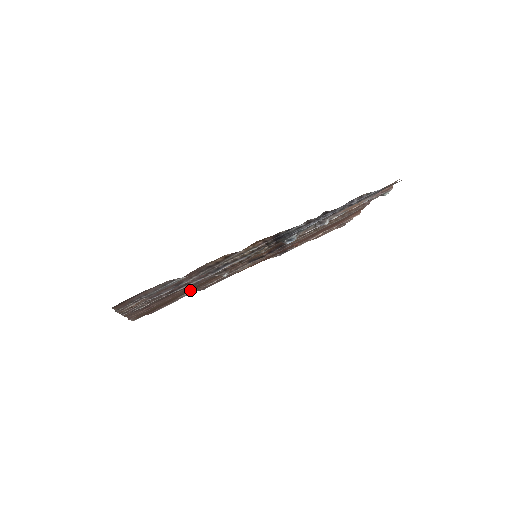
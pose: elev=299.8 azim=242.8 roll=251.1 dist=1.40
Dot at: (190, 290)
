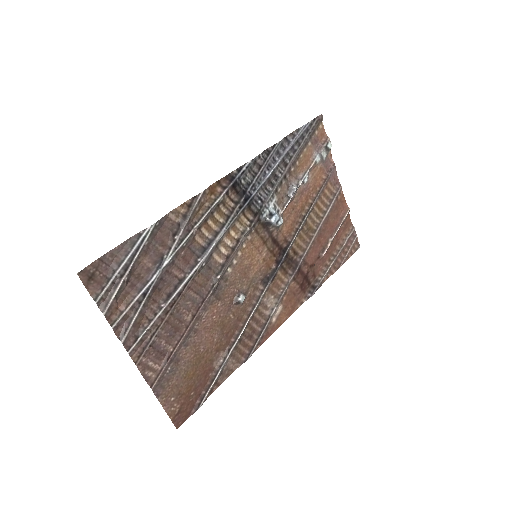
Dot at: (218, 342)
